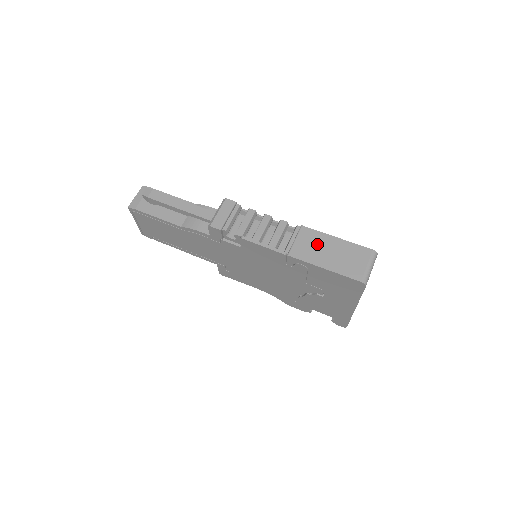
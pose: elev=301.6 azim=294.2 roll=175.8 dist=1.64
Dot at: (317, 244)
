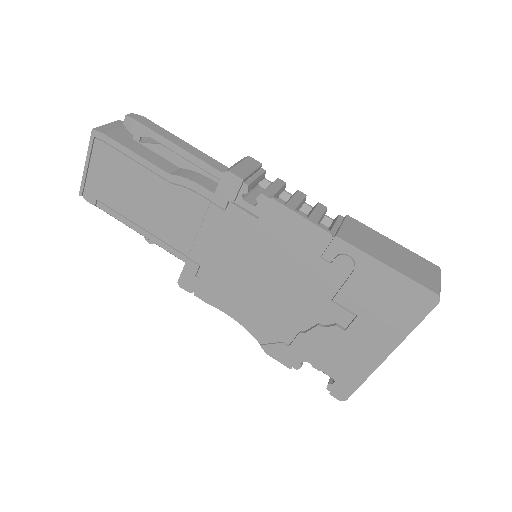
Dot at: (371, 238)
